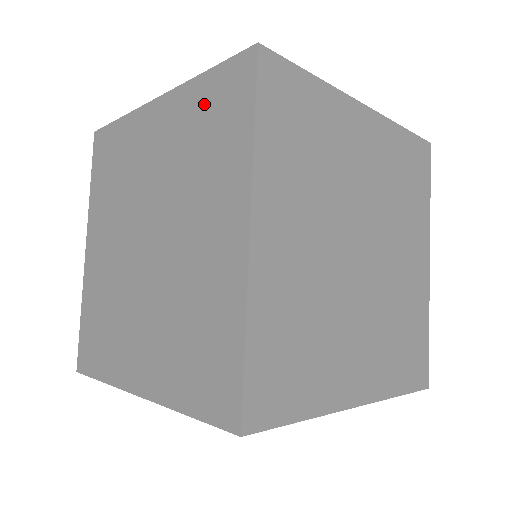
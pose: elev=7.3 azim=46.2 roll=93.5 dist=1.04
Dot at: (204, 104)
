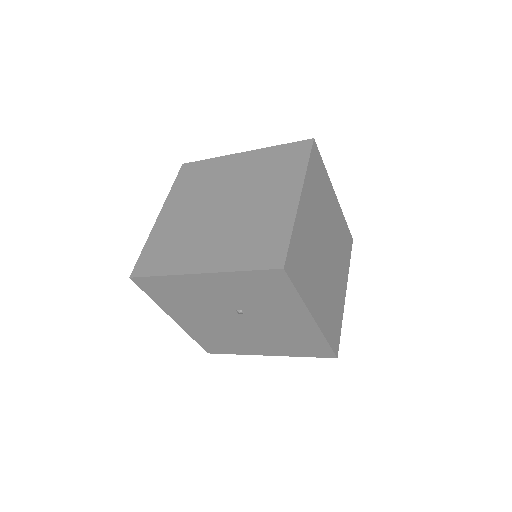
Dot at: (278, 155)
